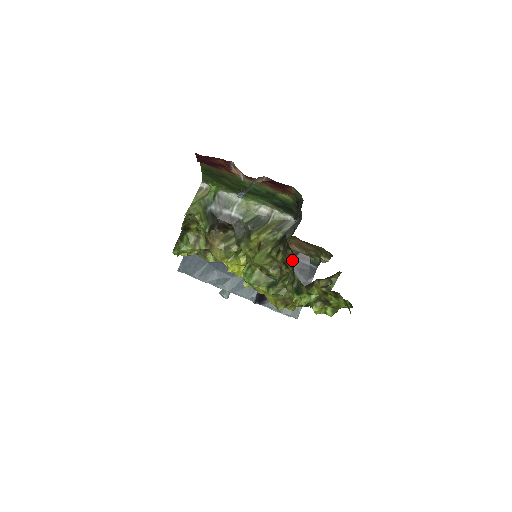
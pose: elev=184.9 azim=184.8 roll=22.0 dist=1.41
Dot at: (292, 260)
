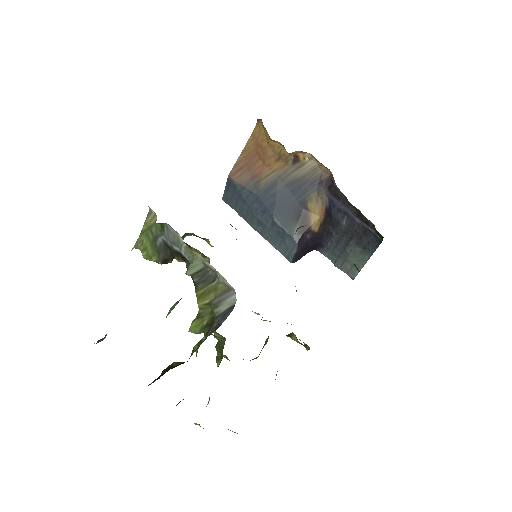
Dot at: occluded
